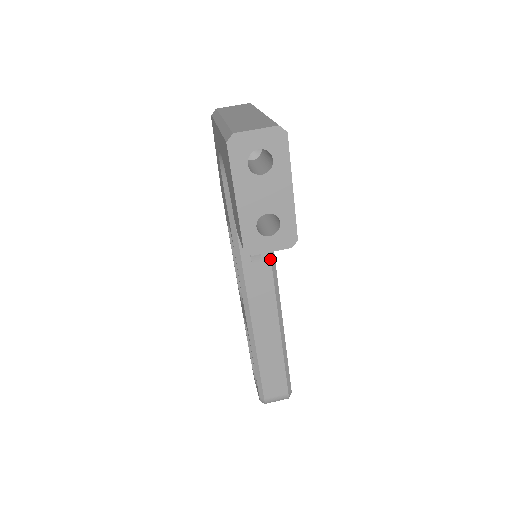
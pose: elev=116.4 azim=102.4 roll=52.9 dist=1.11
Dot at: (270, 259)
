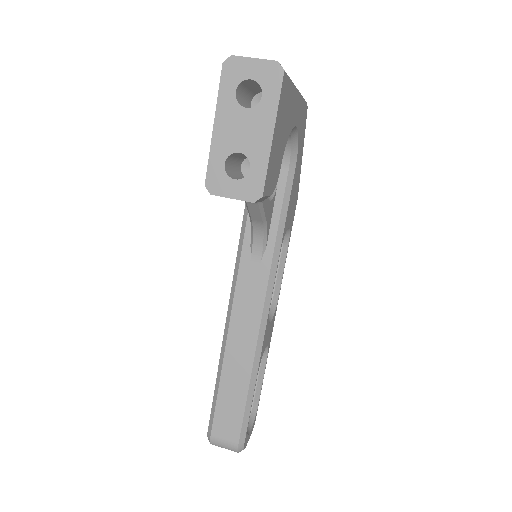
Dot at: (270, 267)
